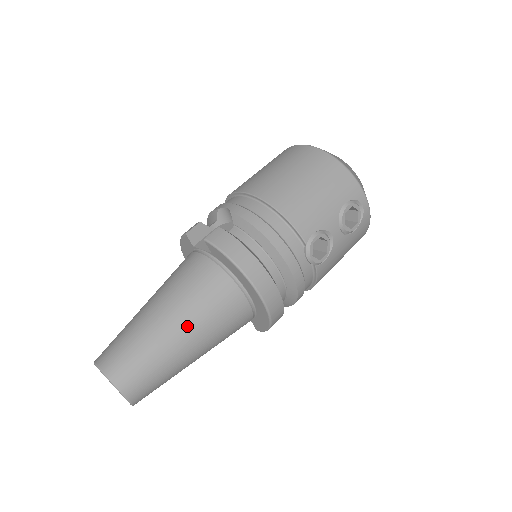
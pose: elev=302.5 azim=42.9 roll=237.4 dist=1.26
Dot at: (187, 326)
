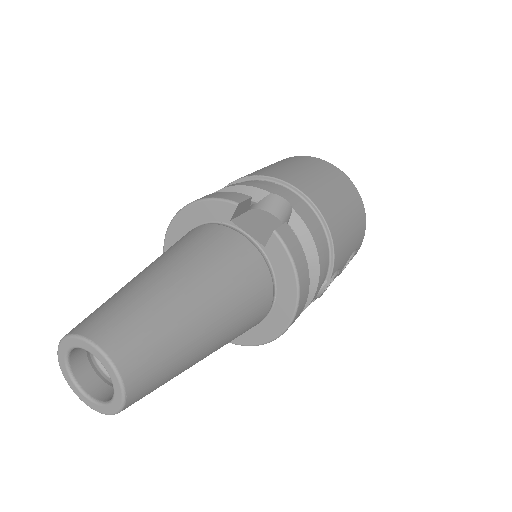
Dot at: (221, 329)
